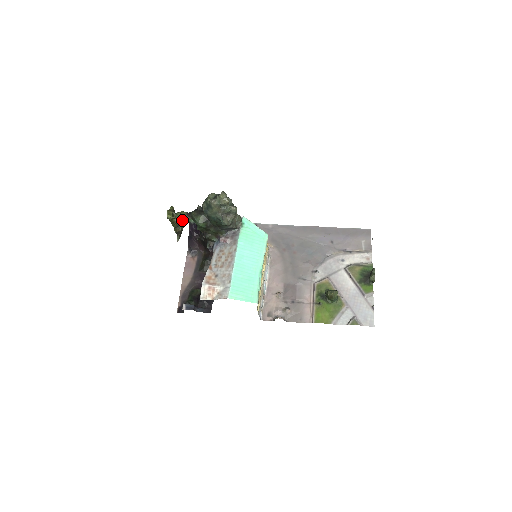
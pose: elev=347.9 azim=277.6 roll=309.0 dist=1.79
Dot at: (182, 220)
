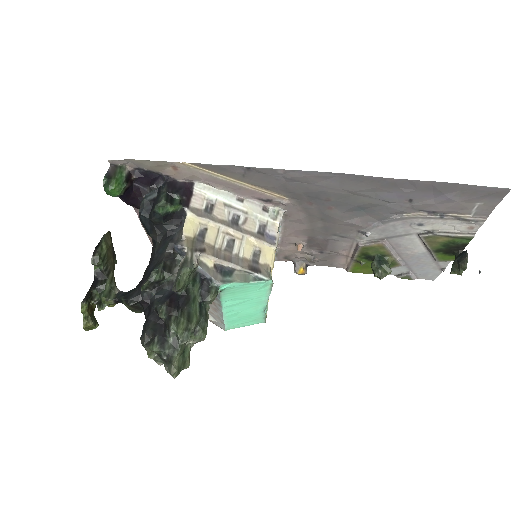
Dot at: (112, 304)
